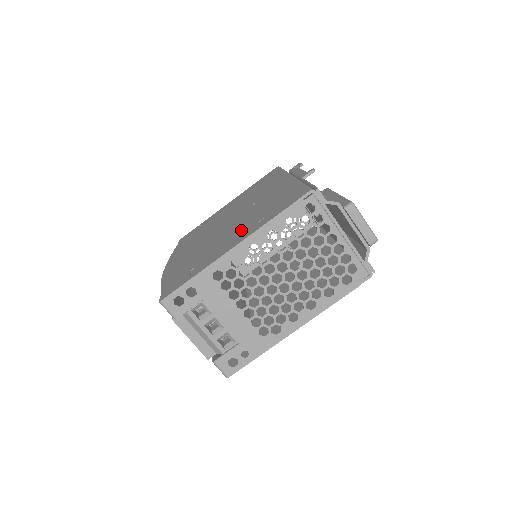
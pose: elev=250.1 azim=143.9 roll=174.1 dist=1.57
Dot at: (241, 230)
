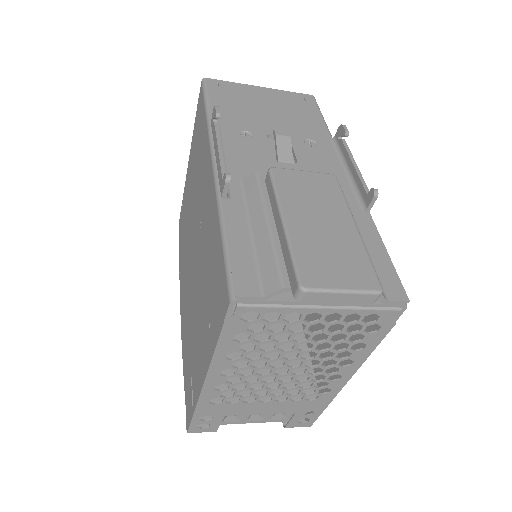
Dot at: (202, 325)
